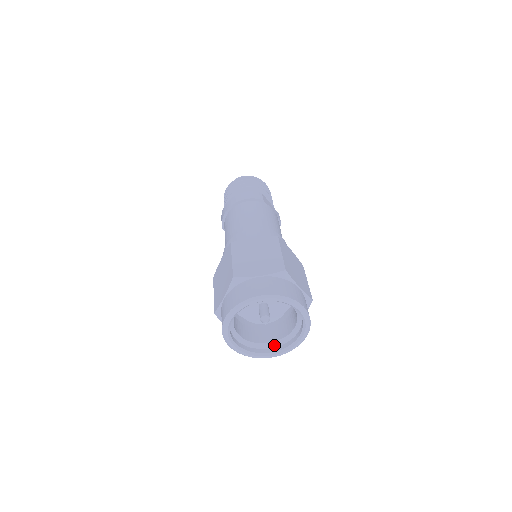
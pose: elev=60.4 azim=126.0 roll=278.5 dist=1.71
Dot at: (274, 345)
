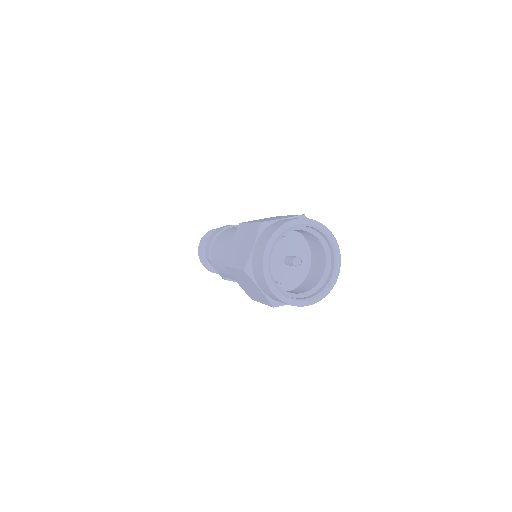
Dot at: (309, 293)
